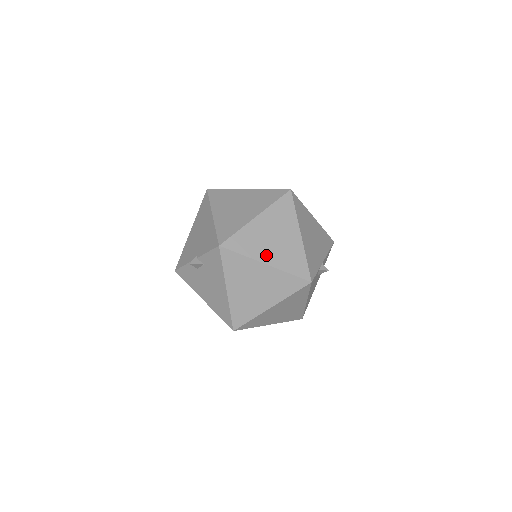
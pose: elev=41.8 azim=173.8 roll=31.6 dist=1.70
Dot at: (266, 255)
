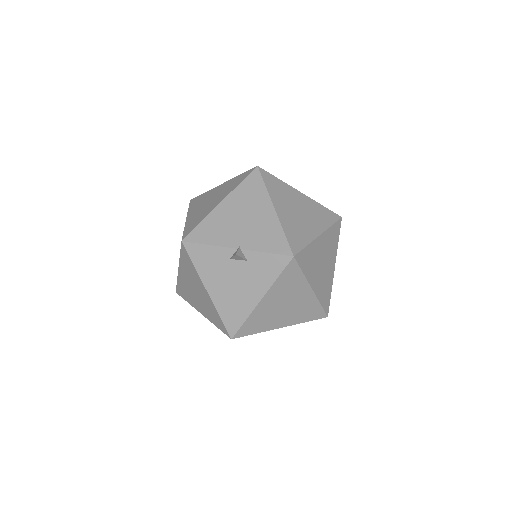
Dot at: (315, 279)
